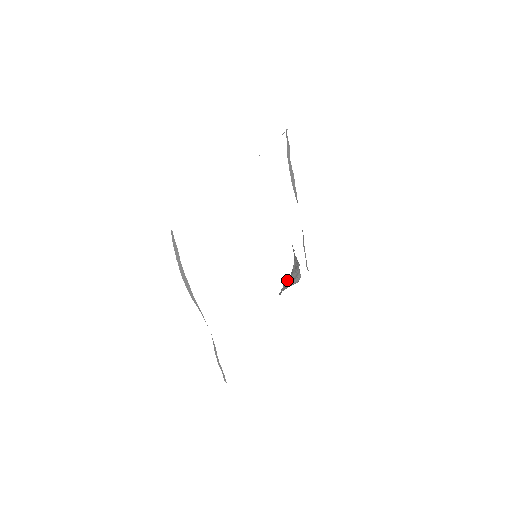
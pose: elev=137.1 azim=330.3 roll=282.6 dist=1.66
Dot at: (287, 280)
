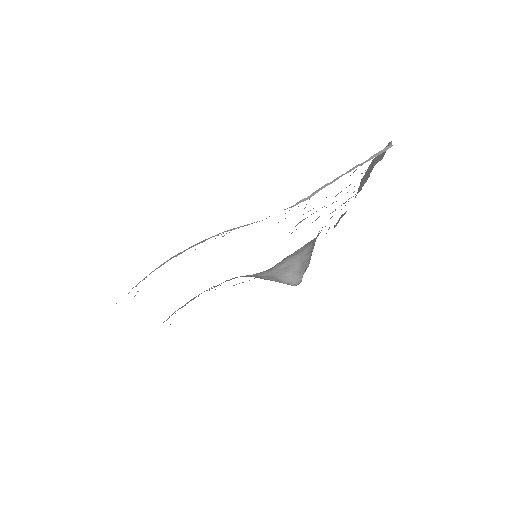
Dot at: (291, 260)
